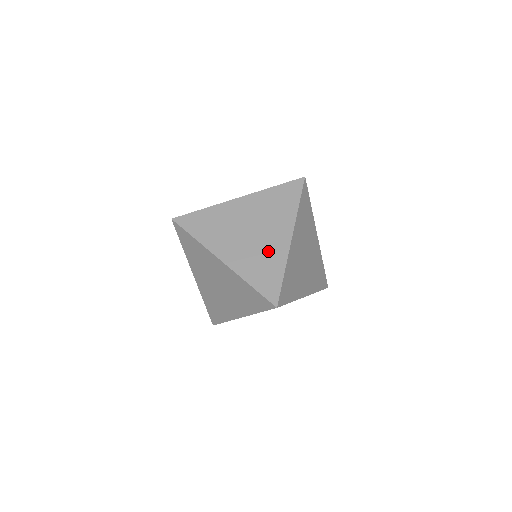
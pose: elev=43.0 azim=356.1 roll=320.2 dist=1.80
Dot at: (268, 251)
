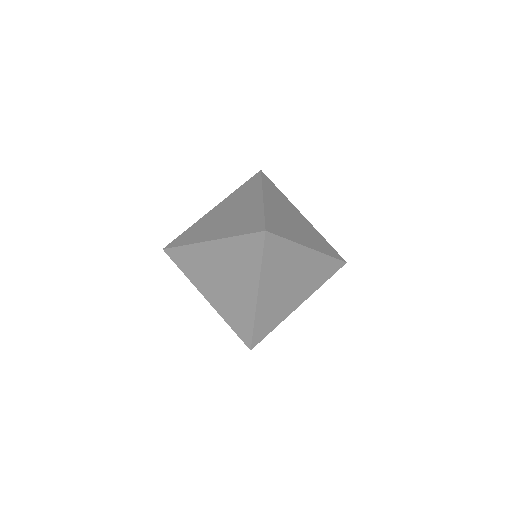
Dot at: (239, 302)
